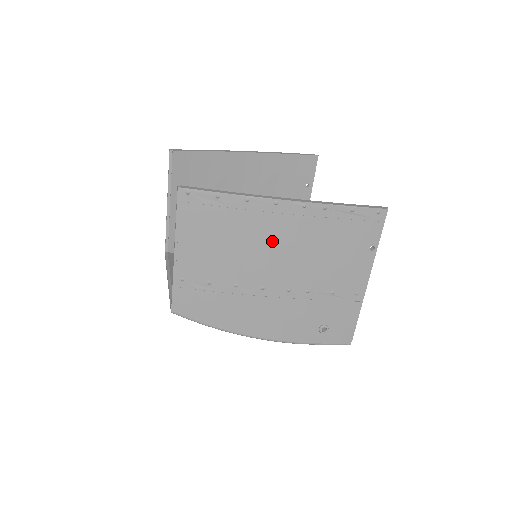
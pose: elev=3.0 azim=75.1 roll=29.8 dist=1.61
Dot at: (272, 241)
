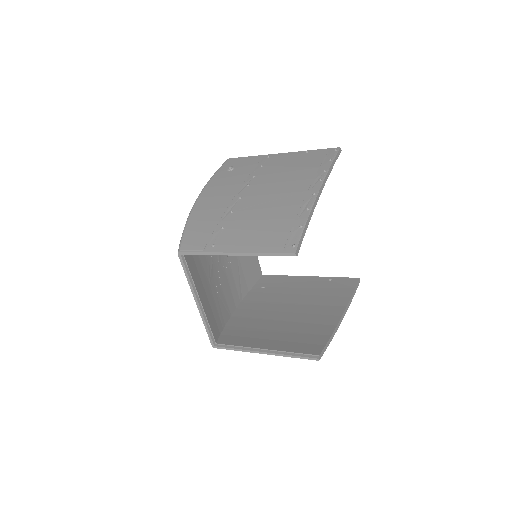
Dot at: occluded
